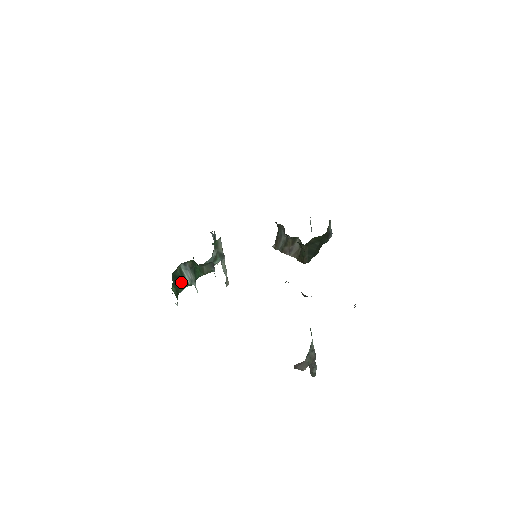
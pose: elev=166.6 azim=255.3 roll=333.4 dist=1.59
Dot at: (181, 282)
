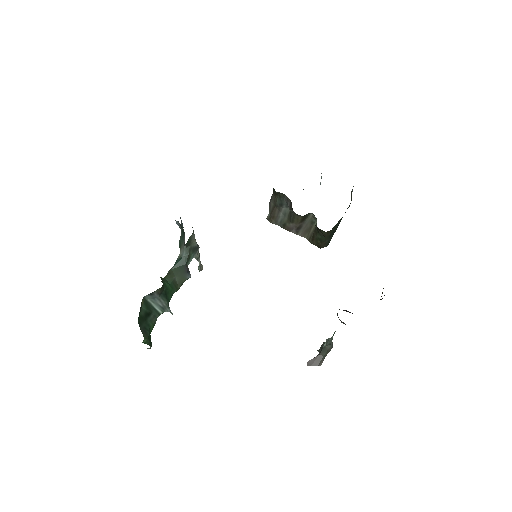
Dot at: (150, 319)
